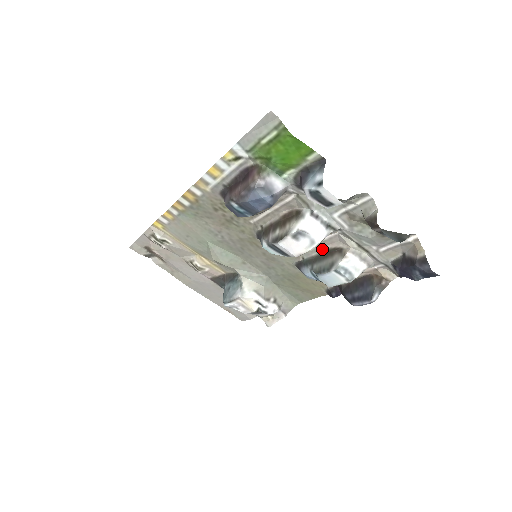
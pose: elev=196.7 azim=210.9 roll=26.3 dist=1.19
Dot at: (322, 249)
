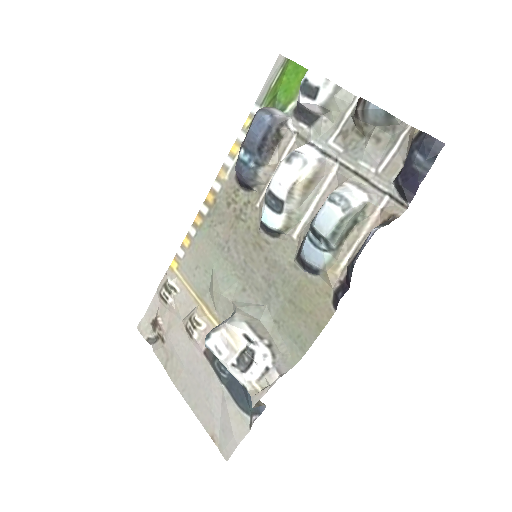
Dot at: occluded
